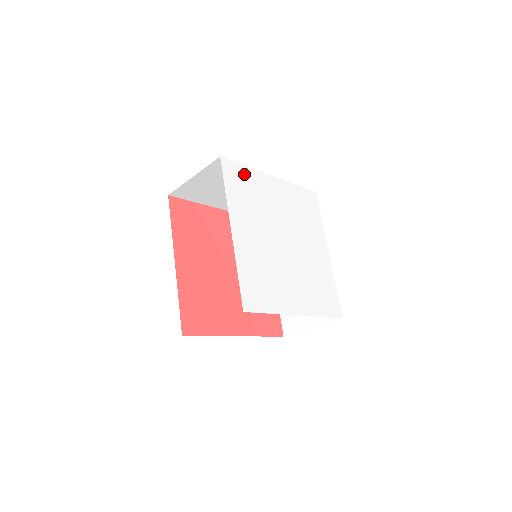
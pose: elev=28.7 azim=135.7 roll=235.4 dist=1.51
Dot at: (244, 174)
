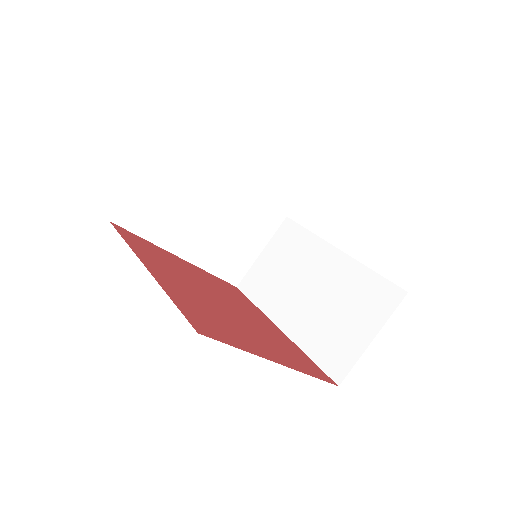
Dot at: occluded
